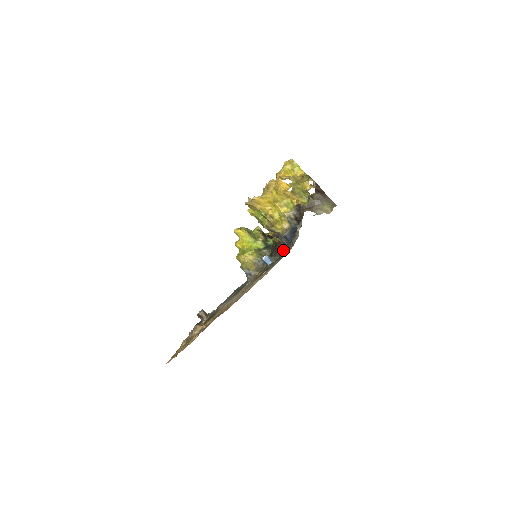
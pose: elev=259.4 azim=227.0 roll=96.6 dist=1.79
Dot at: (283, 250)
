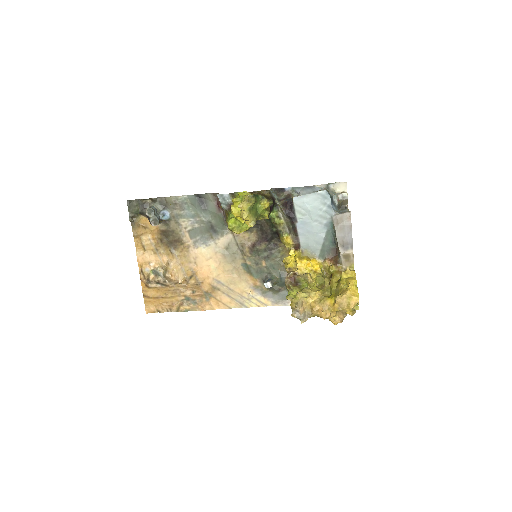
Dot at: (281, 244)
